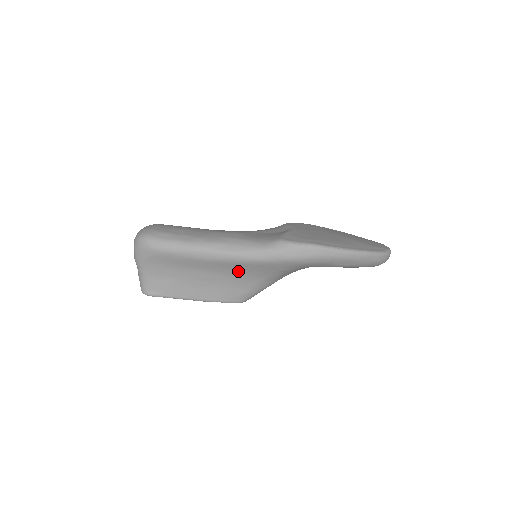
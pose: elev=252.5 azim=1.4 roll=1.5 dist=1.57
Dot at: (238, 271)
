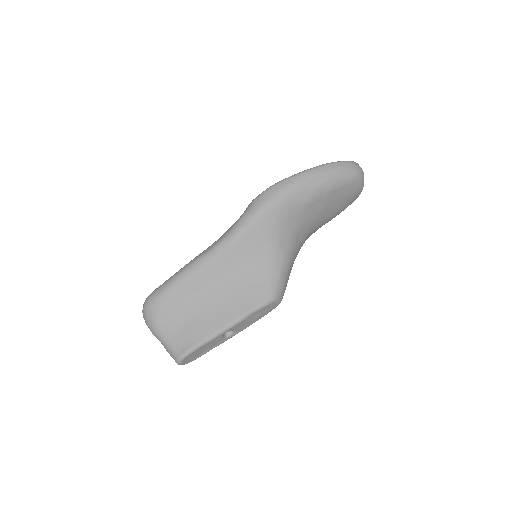
Dot at: (238, 261)
